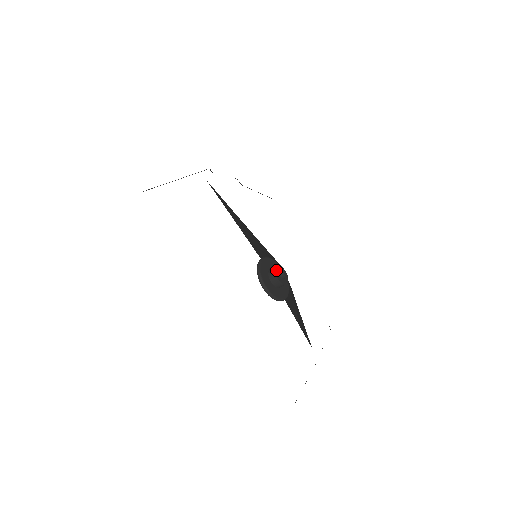
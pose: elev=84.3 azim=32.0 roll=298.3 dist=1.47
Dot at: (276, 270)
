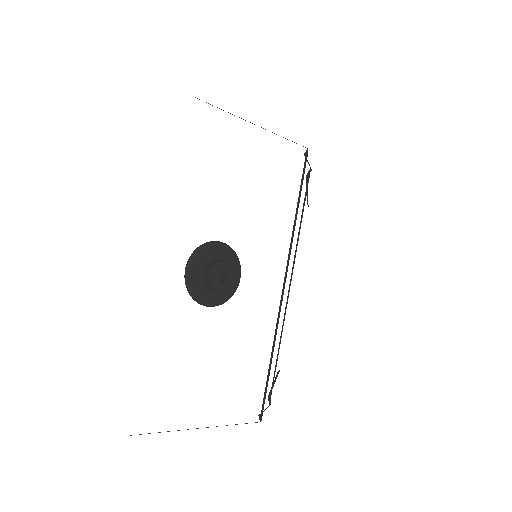
Dot at: (219, 264)
